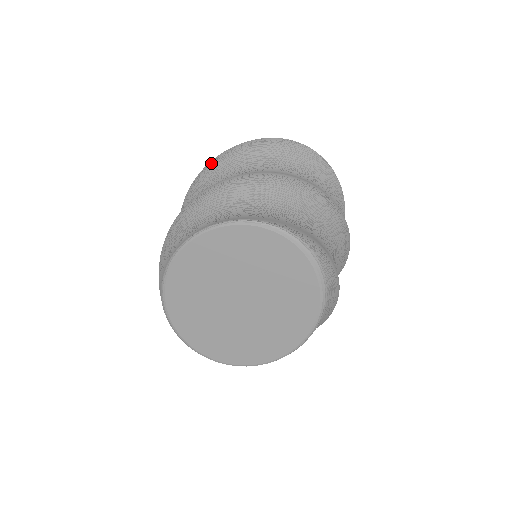
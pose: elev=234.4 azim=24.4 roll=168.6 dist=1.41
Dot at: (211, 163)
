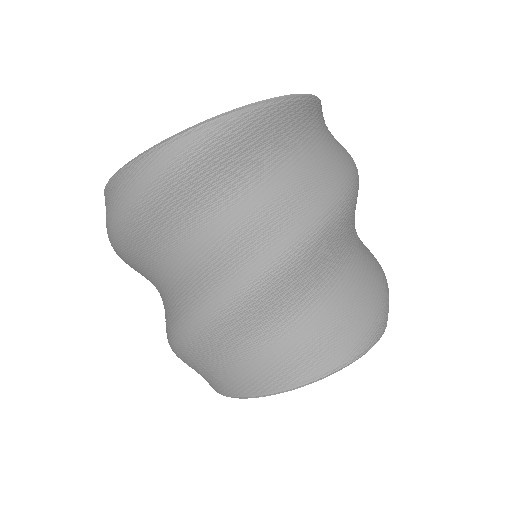
Dot at: (120, 229)
